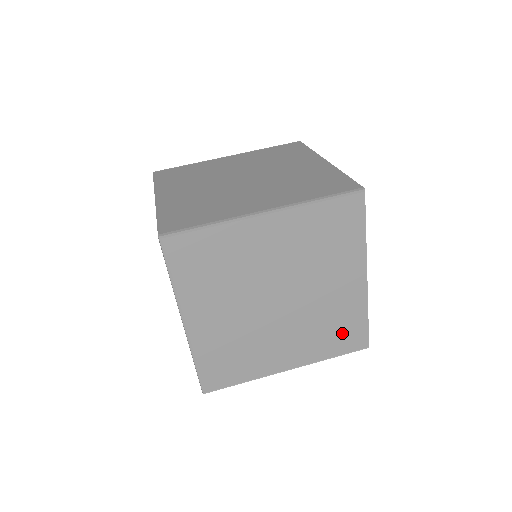
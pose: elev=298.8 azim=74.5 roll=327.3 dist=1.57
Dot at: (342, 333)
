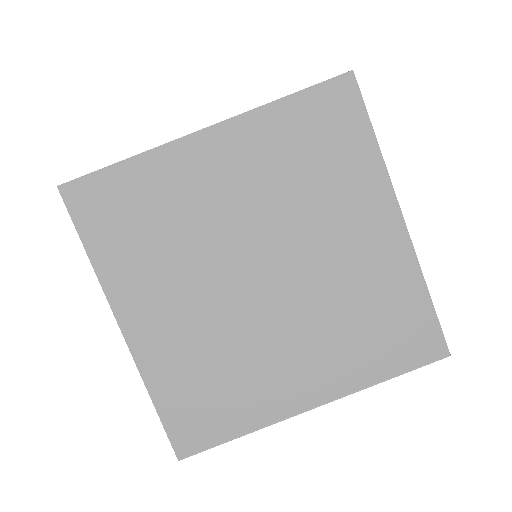
Dot at: (391, 330)
